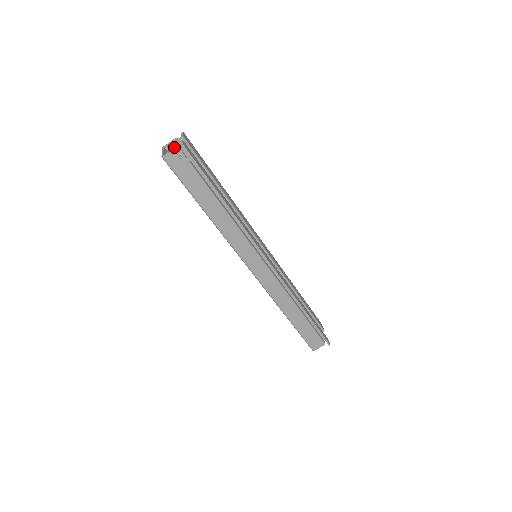
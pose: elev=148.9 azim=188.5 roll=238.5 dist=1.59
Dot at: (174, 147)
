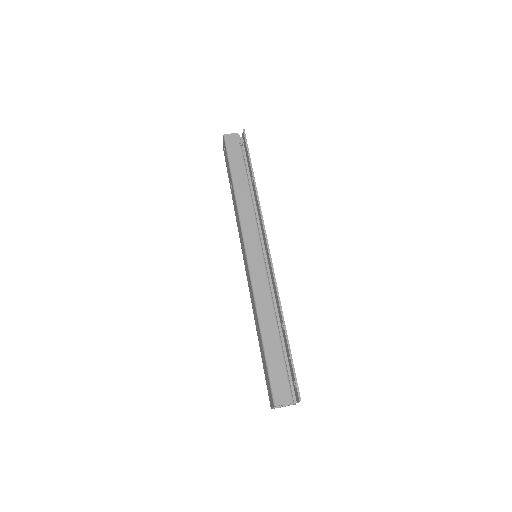
Dot at: occluded
